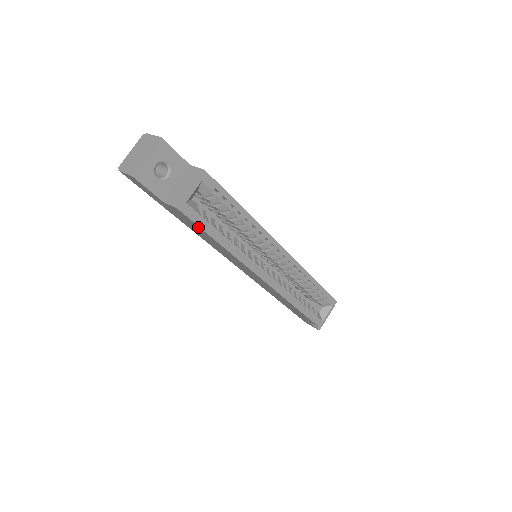
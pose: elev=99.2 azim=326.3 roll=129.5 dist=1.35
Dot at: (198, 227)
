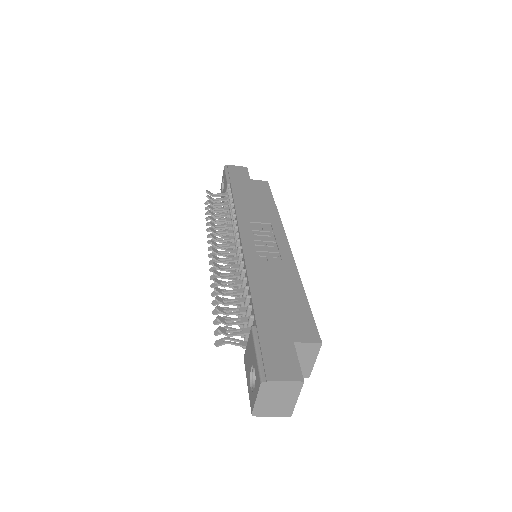
Dot at: occluded
